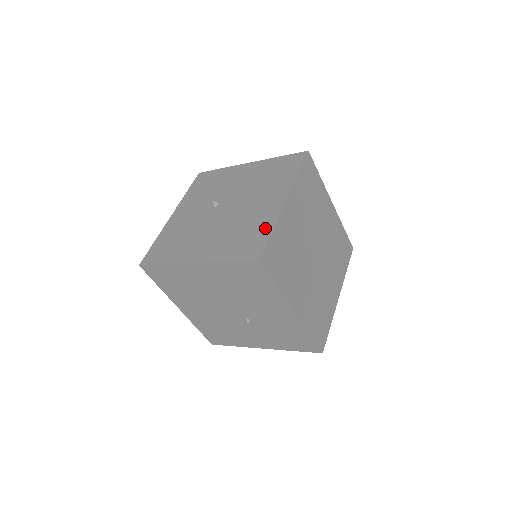
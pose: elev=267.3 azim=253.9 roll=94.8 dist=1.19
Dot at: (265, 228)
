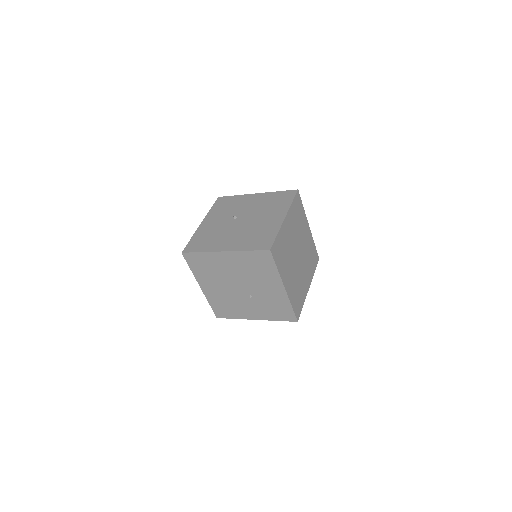
Dot at: (272, 233)
